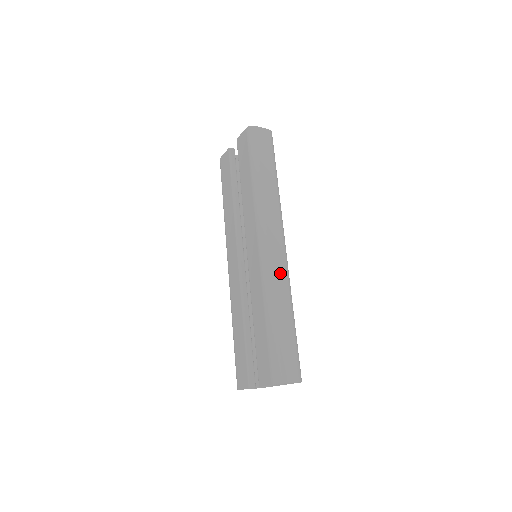
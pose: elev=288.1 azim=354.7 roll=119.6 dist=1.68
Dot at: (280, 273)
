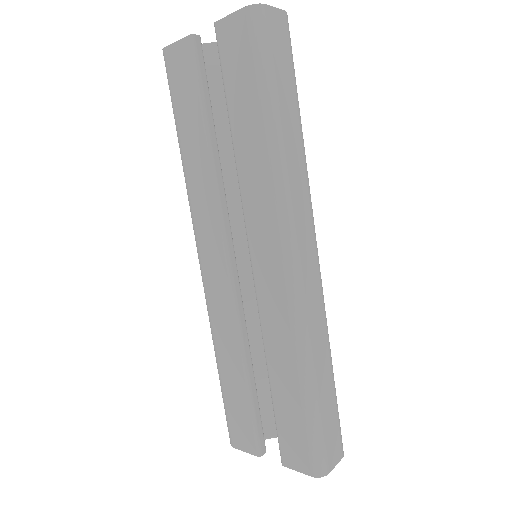
Dot at: (317, 306)
